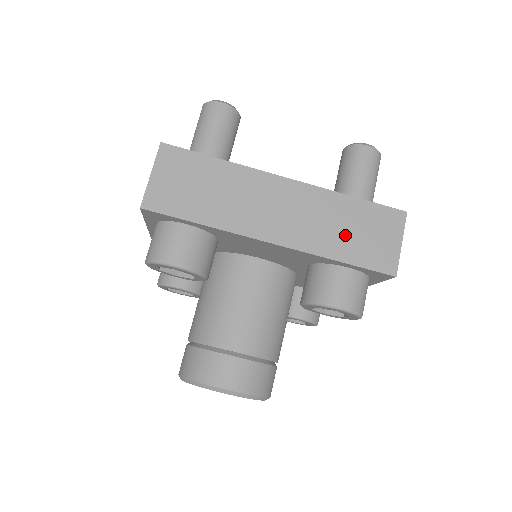
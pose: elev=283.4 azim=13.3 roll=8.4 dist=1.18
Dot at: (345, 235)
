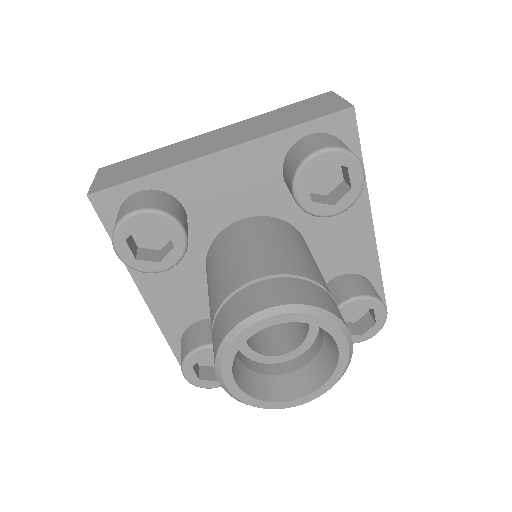
Dot at: (285, 119)
